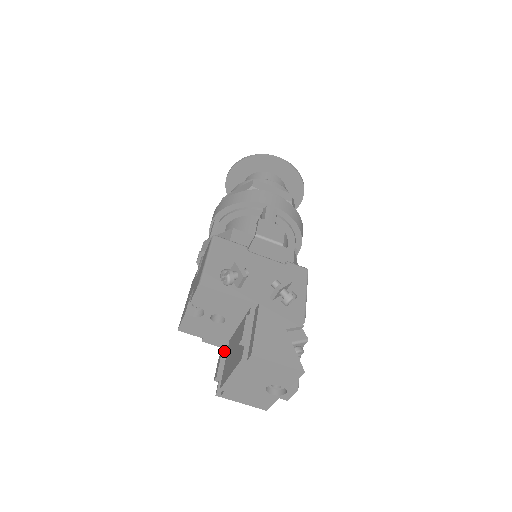
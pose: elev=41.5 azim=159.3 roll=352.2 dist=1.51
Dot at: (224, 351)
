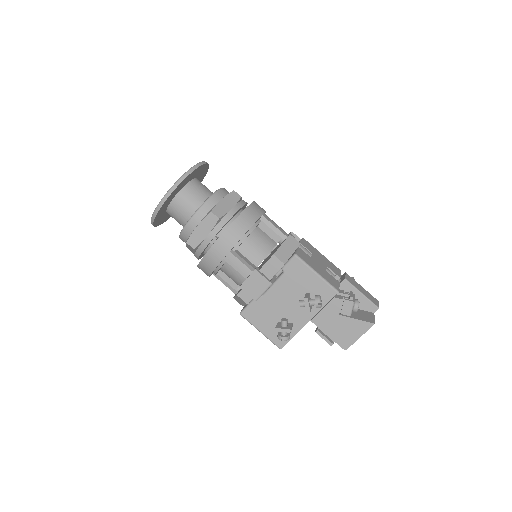
Dot at: occluded
